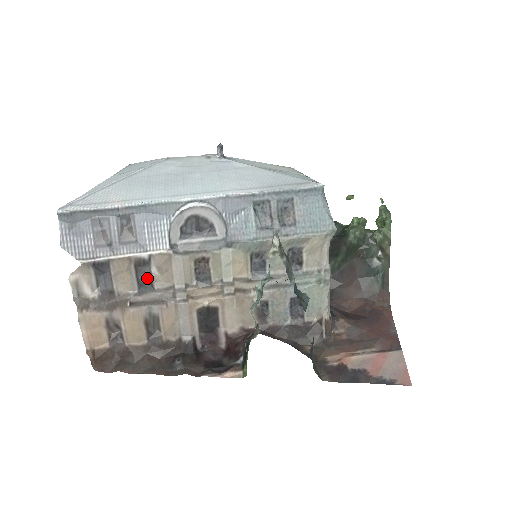
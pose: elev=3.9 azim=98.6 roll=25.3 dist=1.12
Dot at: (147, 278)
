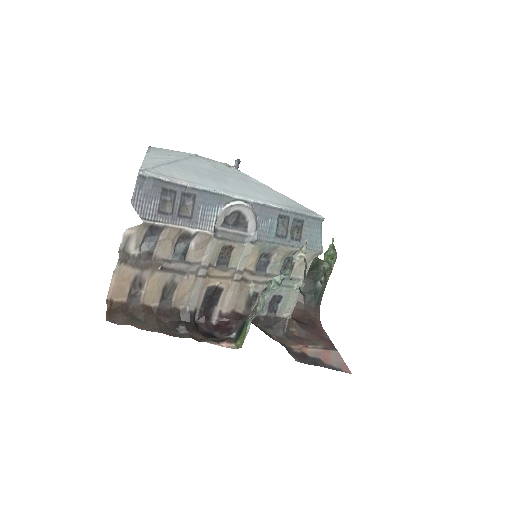
Dot at: (185, 250)
